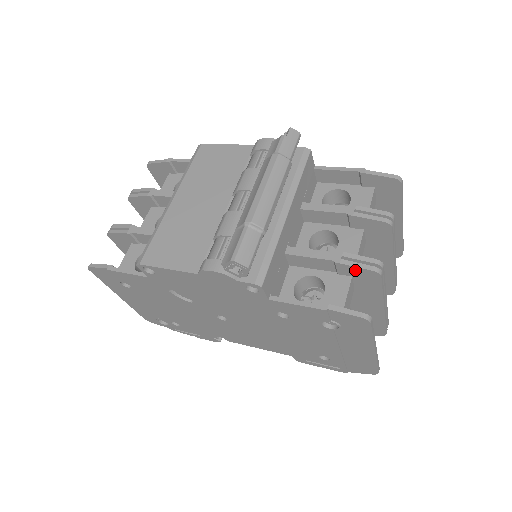
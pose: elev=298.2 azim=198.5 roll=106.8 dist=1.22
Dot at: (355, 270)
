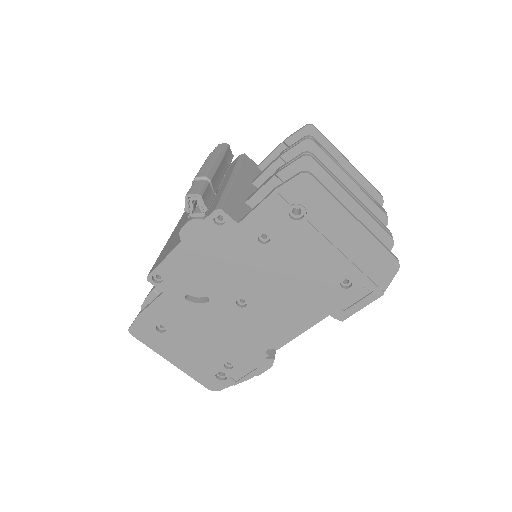
Dot at: (293, 169)
